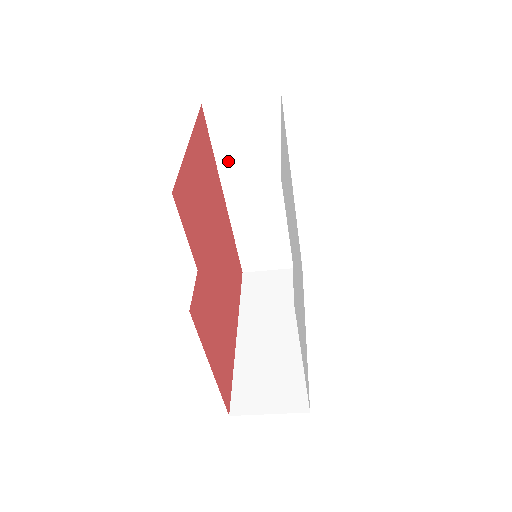
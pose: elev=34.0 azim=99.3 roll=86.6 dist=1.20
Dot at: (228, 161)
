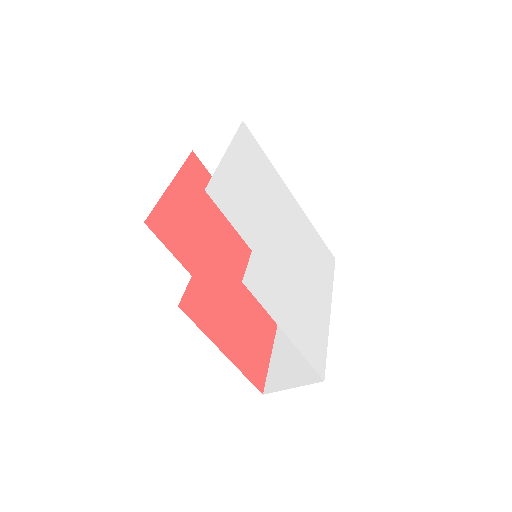
Dot at: occluded
